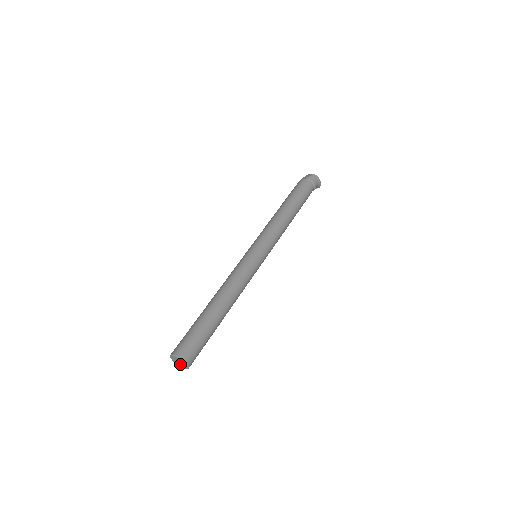
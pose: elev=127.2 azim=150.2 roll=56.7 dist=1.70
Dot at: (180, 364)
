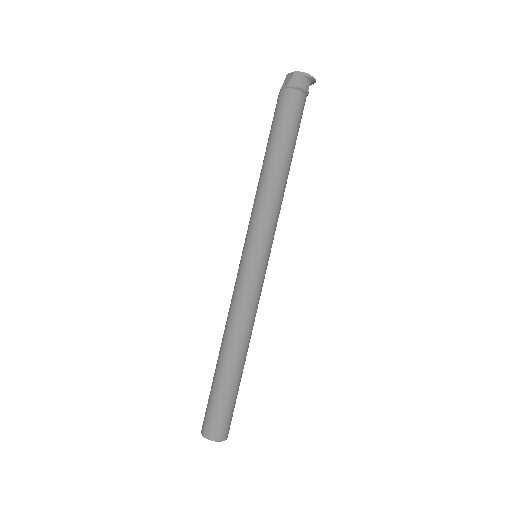
Dot at: occluded
